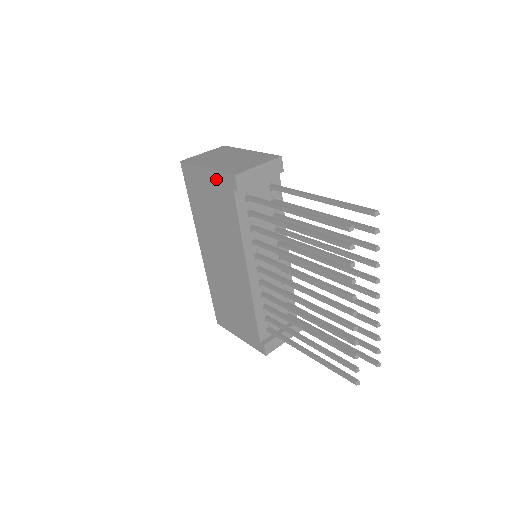
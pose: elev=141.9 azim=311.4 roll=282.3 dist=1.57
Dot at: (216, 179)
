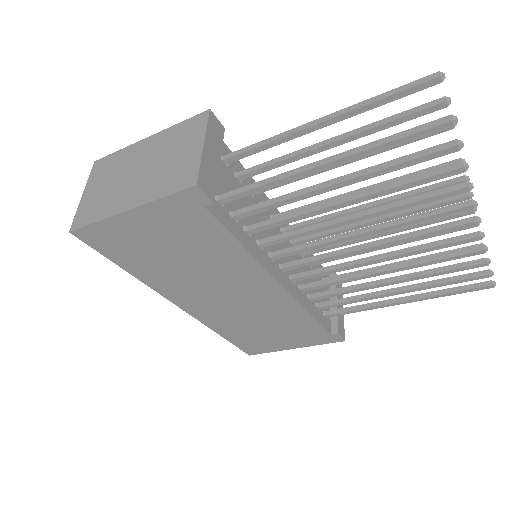
Dot at: (159, 213)
